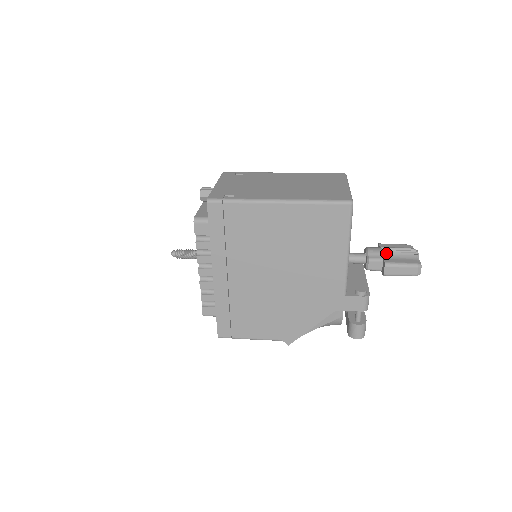
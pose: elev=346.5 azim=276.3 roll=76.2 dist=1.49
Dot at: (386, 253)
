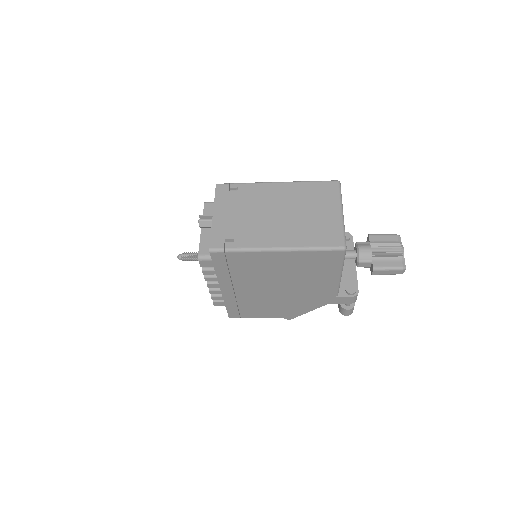
Dot at: (375, 254)
